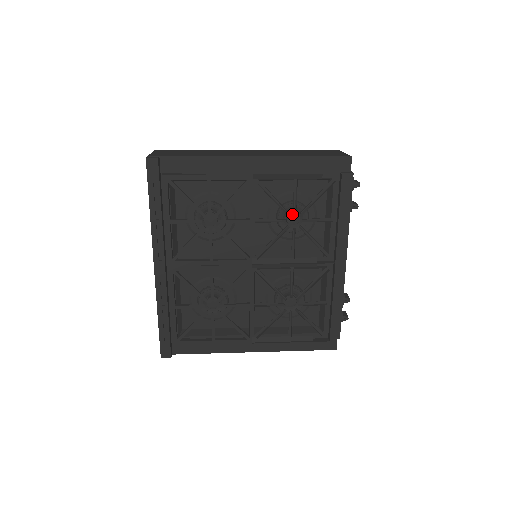
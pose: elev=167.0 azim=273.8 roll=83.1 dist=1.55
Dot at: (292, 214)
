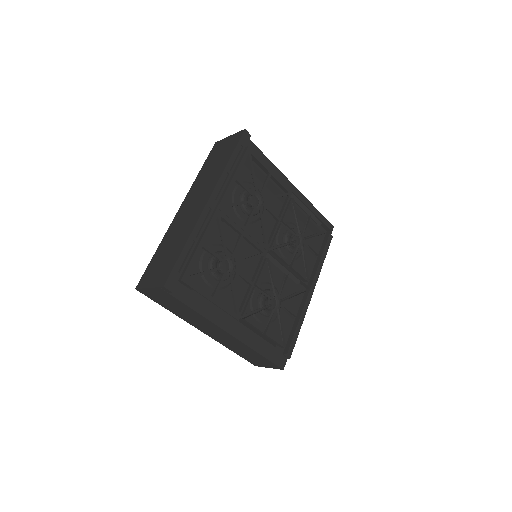
Dot at: (297, 237)
